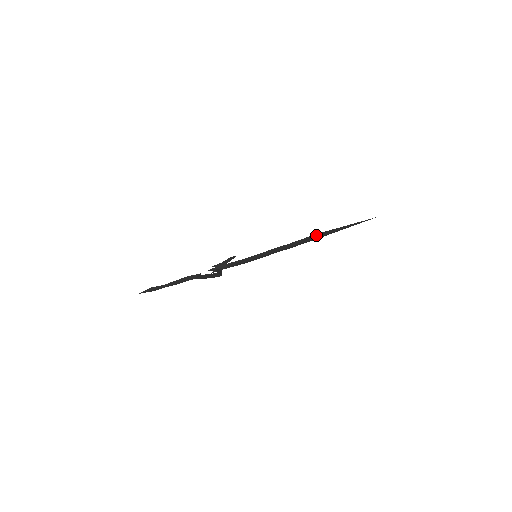
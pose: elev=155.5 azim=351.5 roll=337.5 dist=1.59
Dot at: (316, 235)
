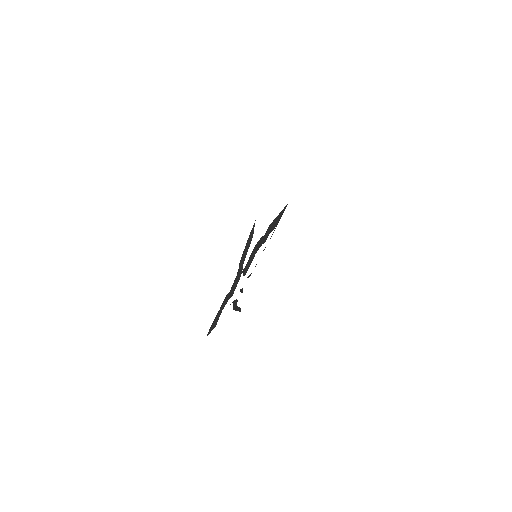
Dot at: occluded
